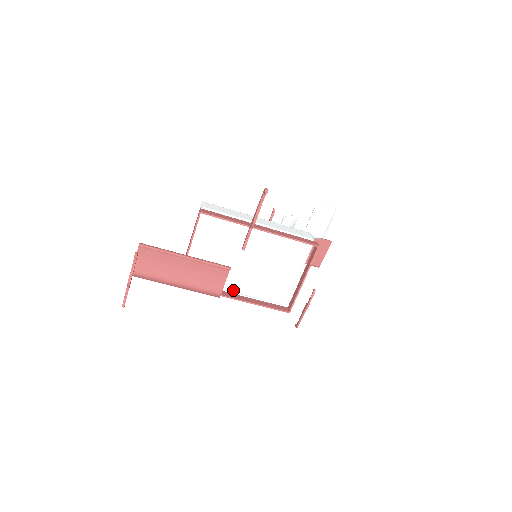
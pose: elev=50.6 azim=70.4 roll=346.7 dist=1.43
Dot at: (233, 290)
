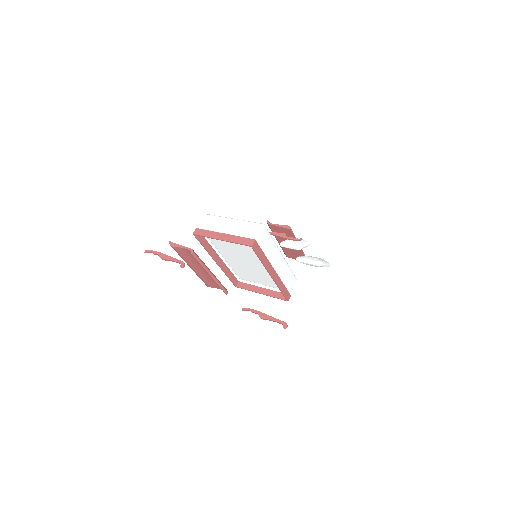
Dot at: (222, 254)
